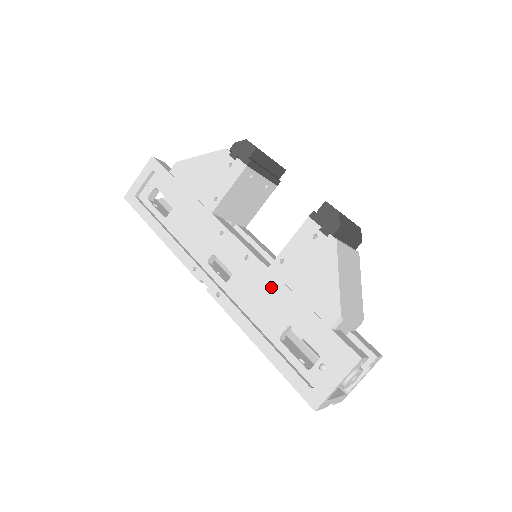
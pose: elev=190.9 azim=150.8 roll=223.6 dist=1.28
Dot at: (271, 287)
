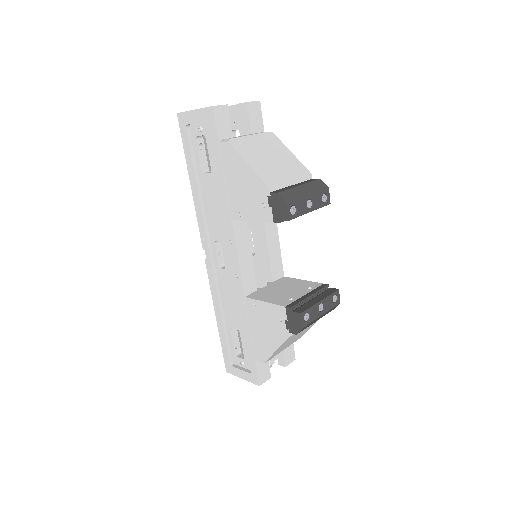
Dot at: (240, 308)
